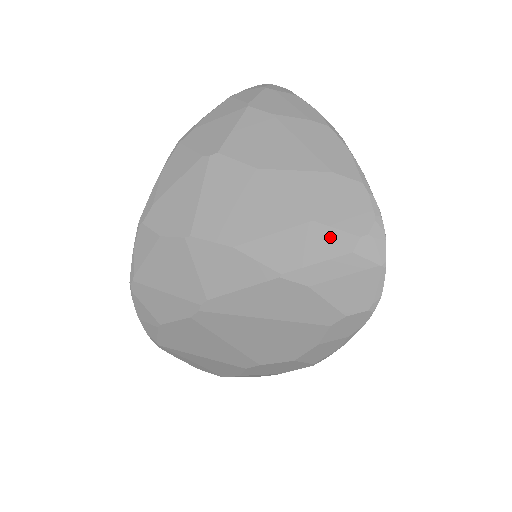
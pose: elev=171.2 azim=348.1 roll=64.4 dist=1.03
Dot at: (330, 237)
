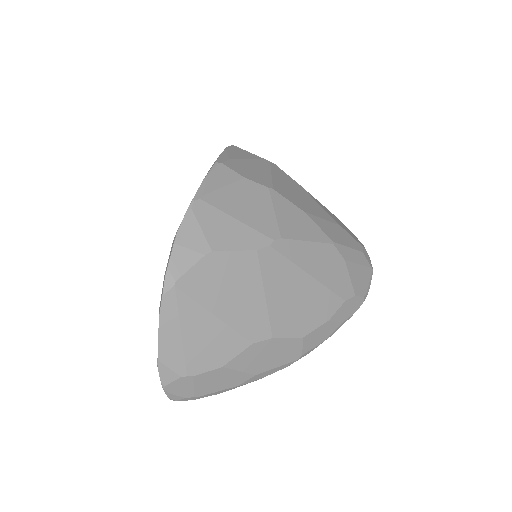
Dot at: (351, 238)
